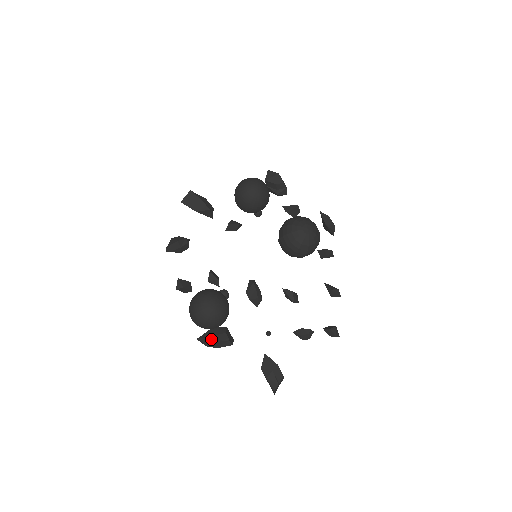
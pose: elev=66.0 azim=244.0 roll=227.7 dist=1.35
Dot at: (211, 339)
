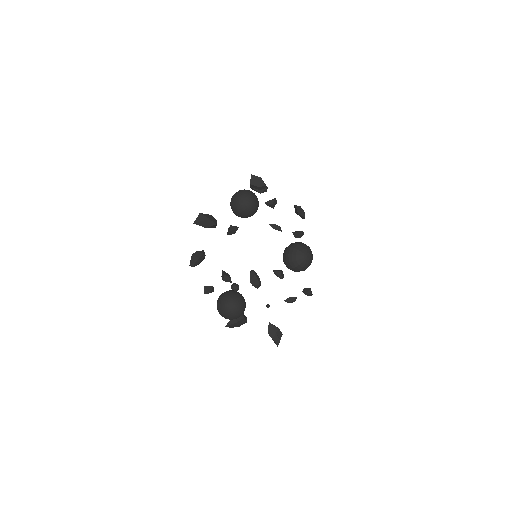
Dot at: (235, 324)
